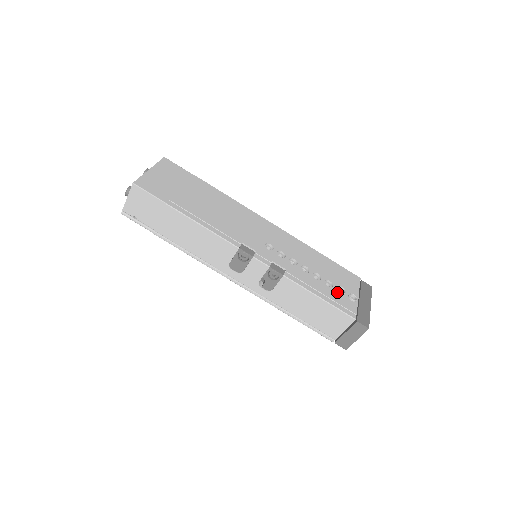
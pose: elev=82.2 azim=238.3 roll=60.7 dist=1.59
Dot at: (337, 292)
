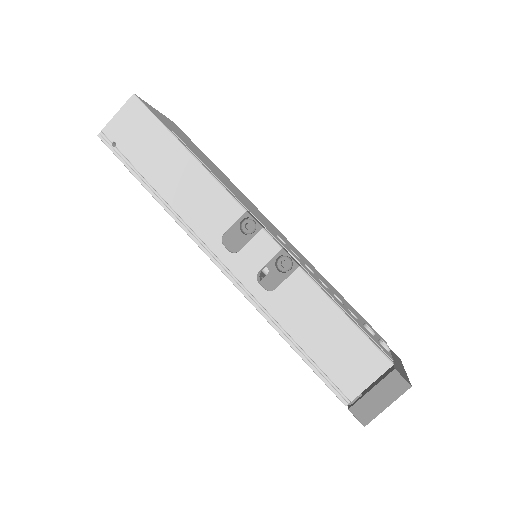
Dot at: (365, 327)
